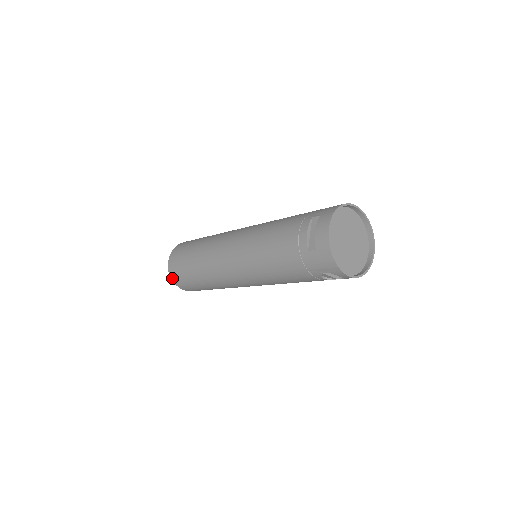
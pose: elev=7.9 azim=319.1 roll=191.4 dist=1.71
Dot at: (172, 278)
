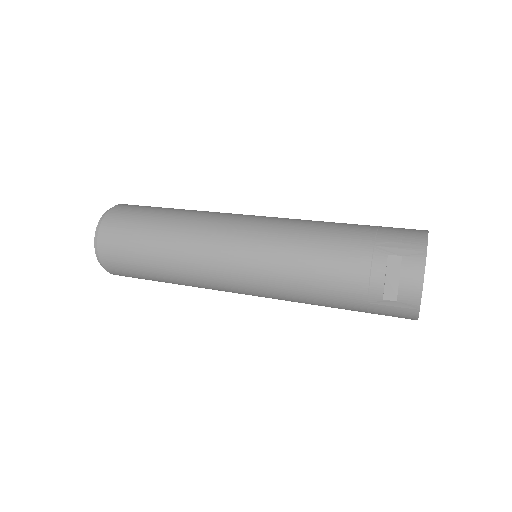
Dot at: (106, 267)
